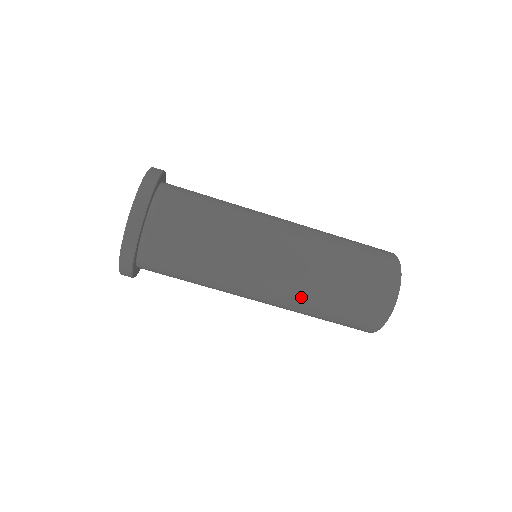
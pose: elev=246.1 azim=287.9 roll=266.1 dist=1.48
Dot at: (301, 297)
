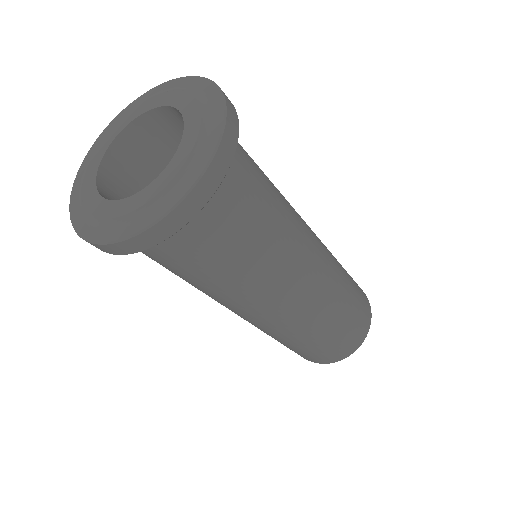
Dot at: (305, 325)
